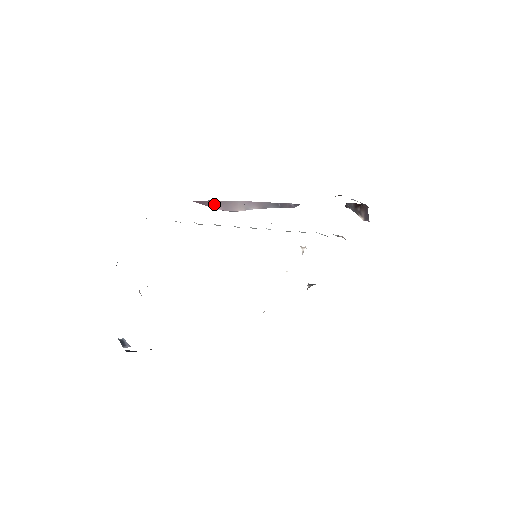
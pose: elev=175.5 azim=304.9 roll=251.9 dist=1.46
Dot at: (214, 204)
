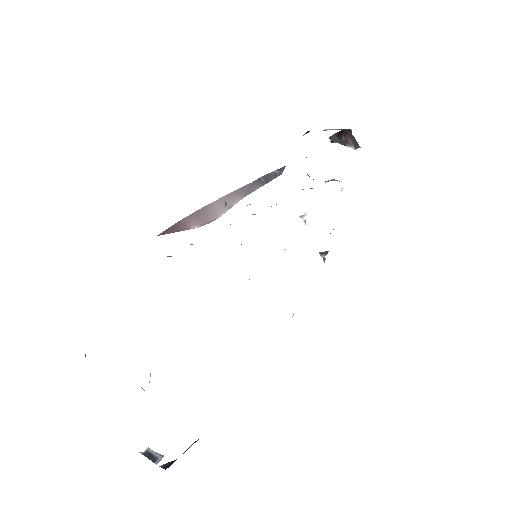
Dot at: (186, 223)
